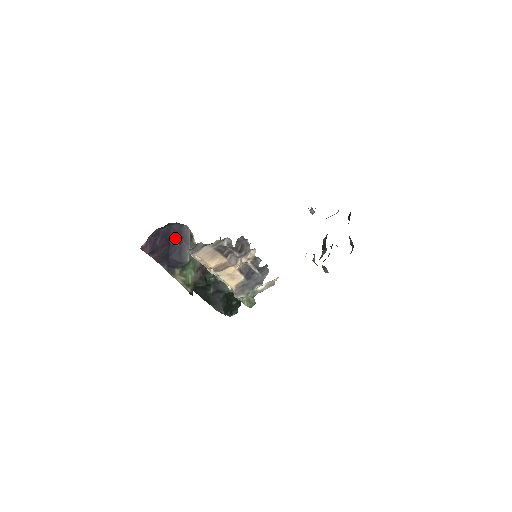
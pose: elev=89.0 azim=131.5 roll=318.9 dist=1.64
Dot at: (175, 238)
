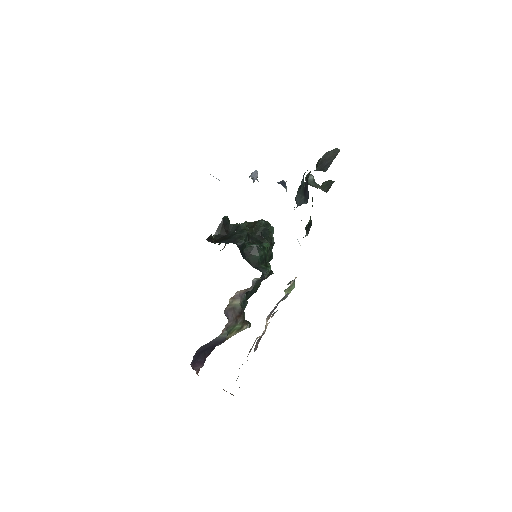
Dot at: (205, 347)
